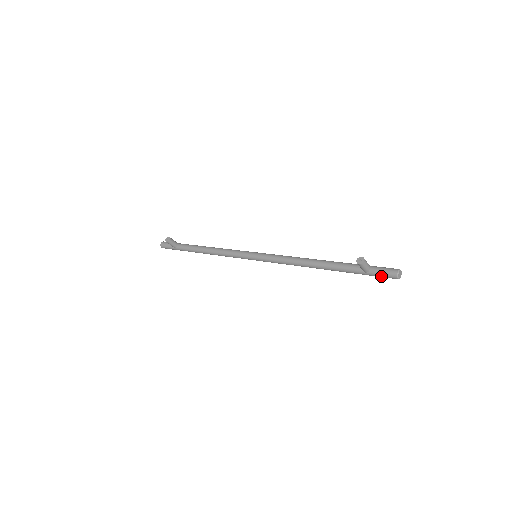
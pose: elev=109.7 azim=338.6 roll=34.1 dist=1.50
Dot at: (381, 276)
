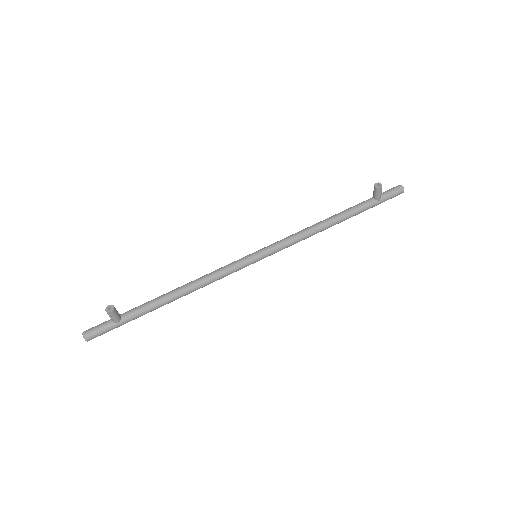
Dot at: (391, 197)
